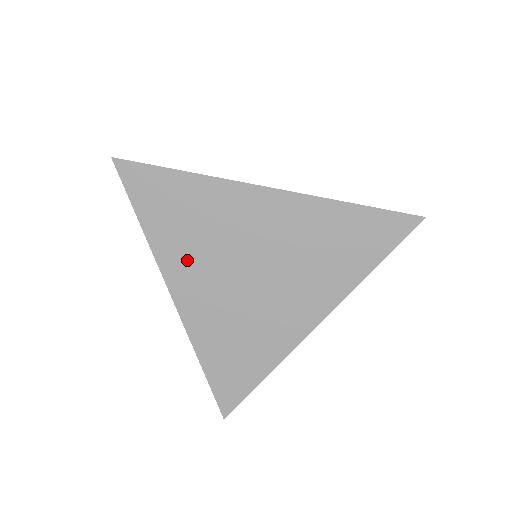
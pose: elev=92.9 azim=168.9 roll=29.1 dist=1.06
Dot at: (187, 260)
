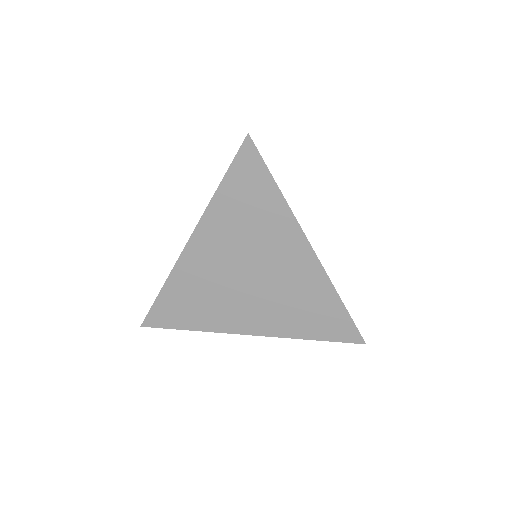
Dot at: (222, 233)
